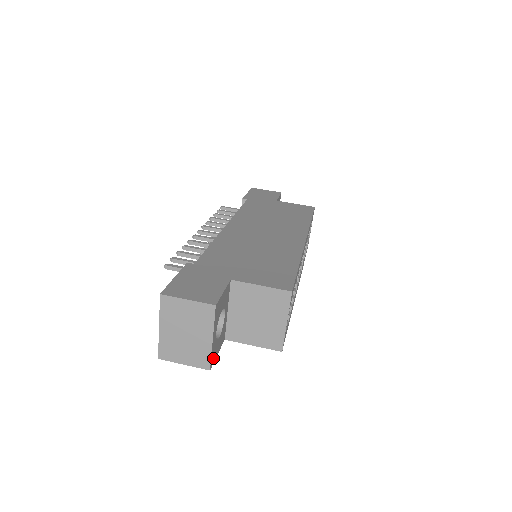
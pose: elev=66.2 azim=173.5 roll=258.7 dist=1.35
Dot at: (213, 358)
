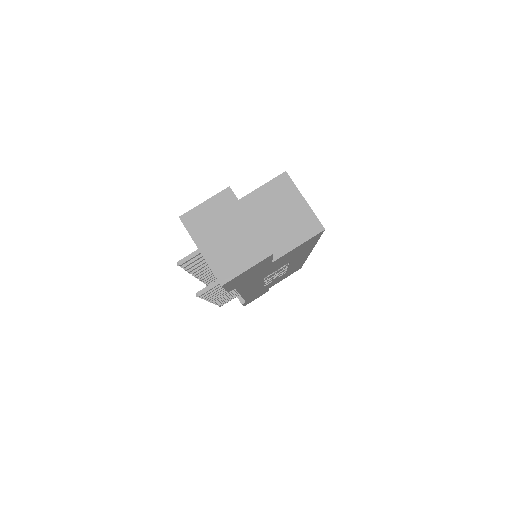
Dot at: occluded
